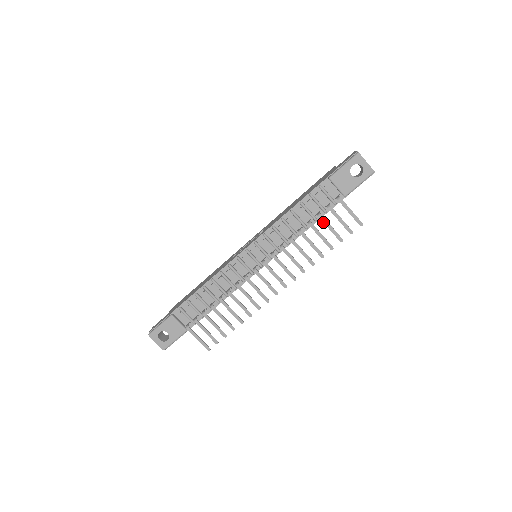
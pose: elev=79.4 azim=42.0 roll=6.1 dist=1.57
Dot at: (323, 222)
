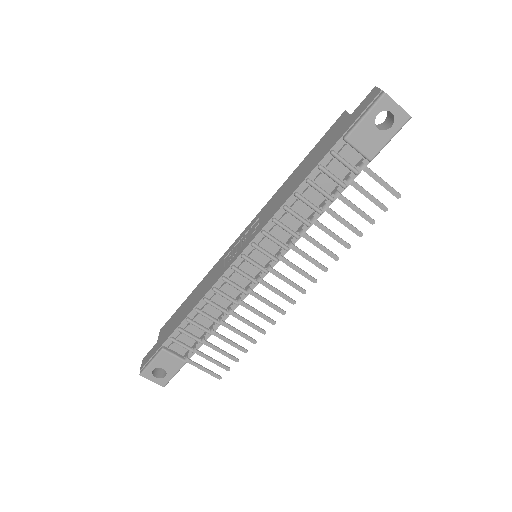
Dot at: (344, 203)
